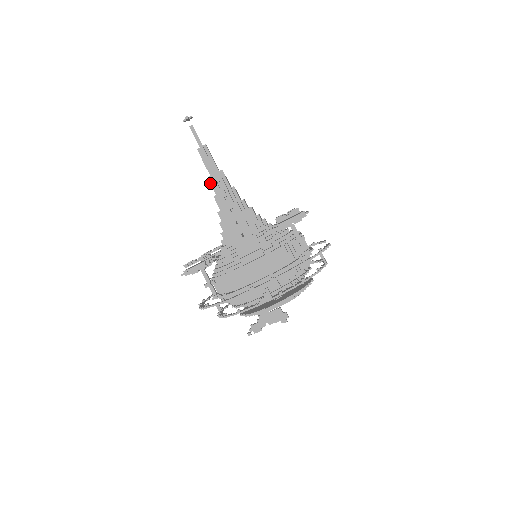
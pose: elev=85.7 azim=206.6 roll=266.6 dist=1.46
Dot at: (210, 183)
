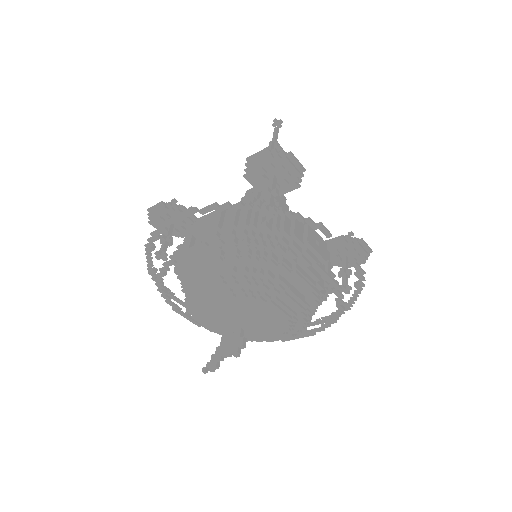
Dot at: occluded
